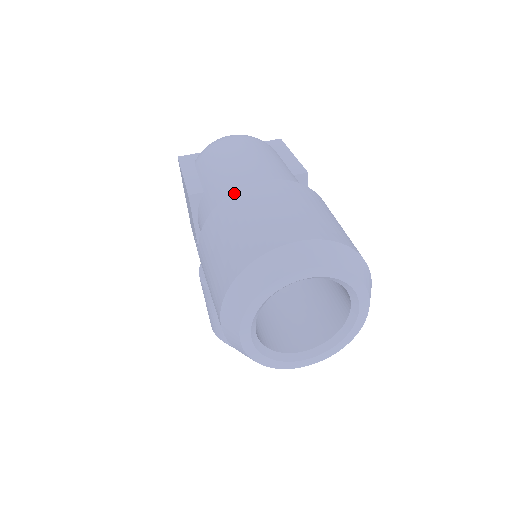
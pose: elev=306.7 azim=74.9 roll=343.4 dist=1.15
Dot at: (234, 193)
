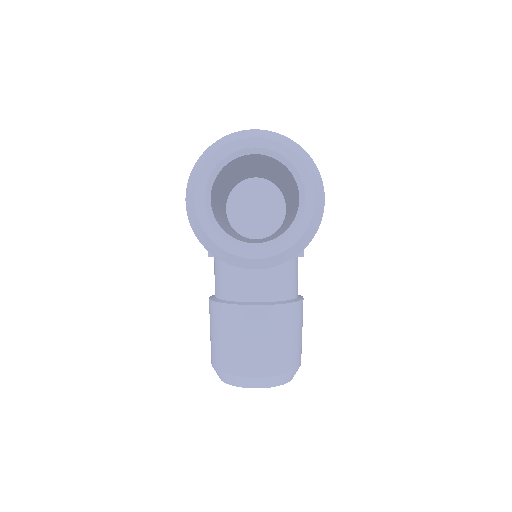
Dot at: occluded
